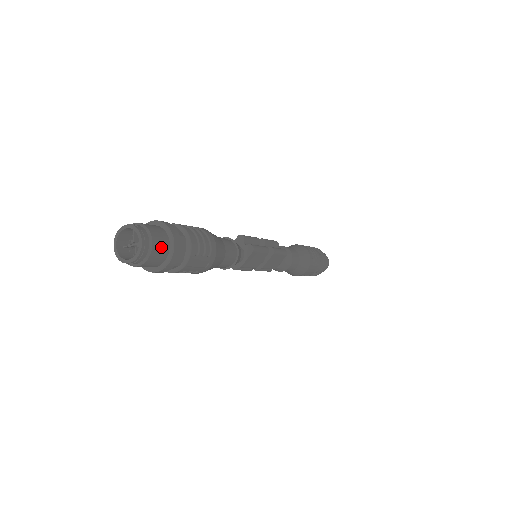
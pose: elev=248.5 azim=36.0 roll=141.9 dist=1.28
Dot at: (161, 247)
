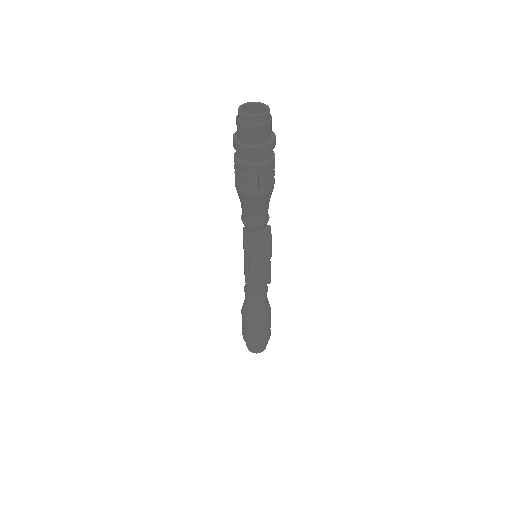
Dot at: (265, 134)
